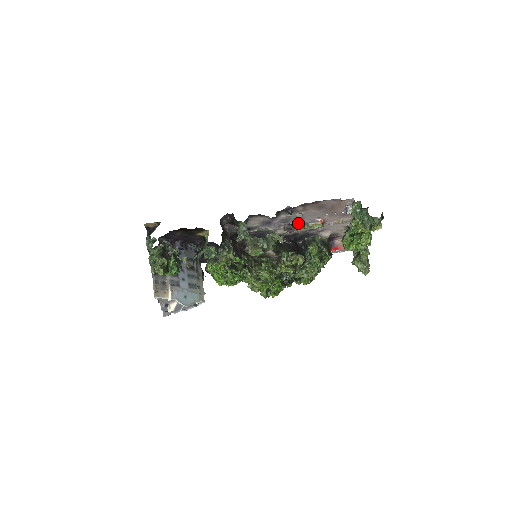
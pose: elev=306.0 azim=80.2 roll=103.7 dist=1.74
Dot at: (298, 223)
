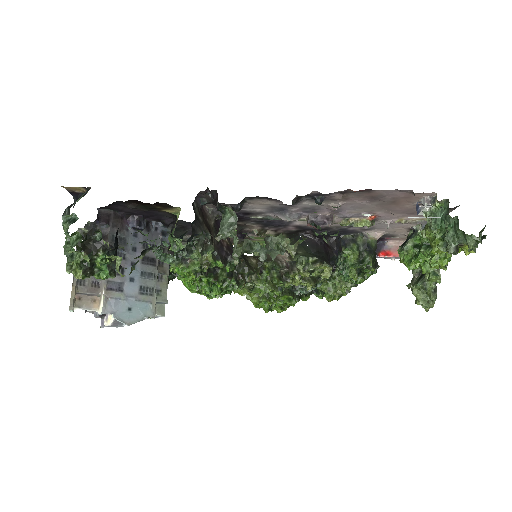
Dot at: (331, 215)
